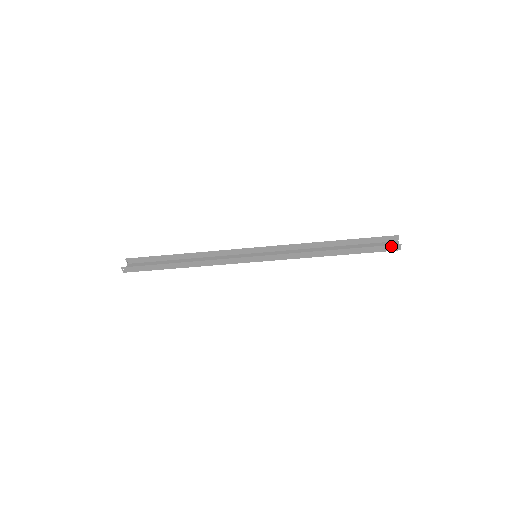
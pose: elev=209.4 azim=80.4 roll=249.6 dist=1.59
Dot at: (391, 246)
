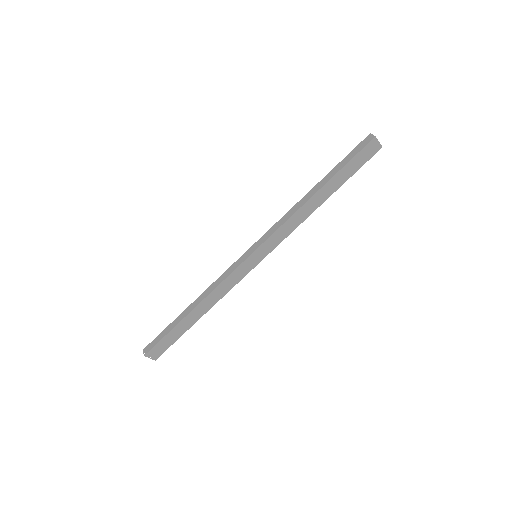
Dot at: (363, 142)
